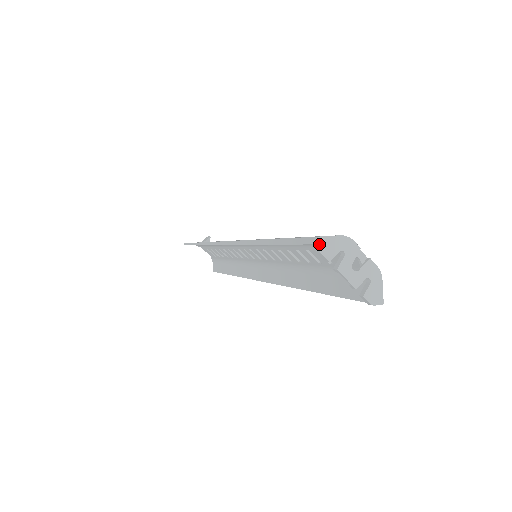
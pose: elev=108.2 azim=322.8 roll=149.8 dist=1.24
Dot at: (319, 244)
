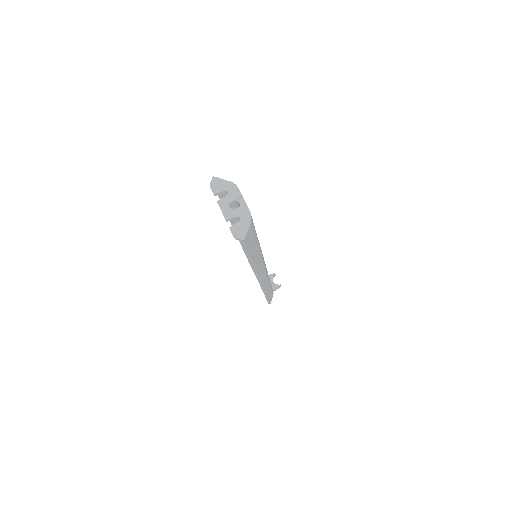
Dot at: (211, 181)
